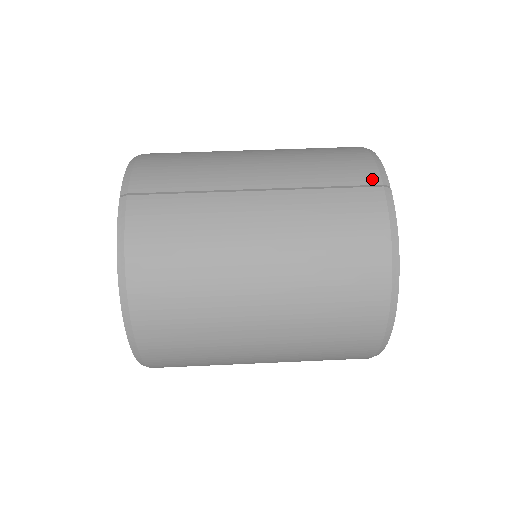
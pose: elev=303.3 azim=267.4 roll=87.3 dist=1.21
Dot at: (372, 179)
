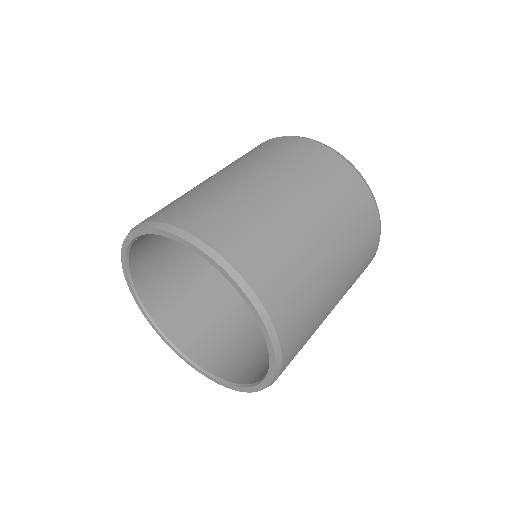
Dot at: occluded
